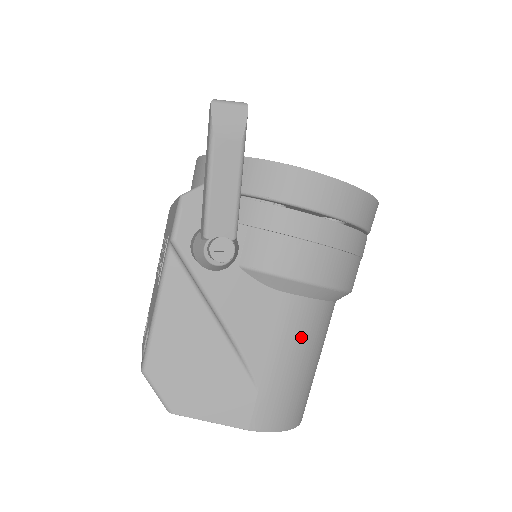
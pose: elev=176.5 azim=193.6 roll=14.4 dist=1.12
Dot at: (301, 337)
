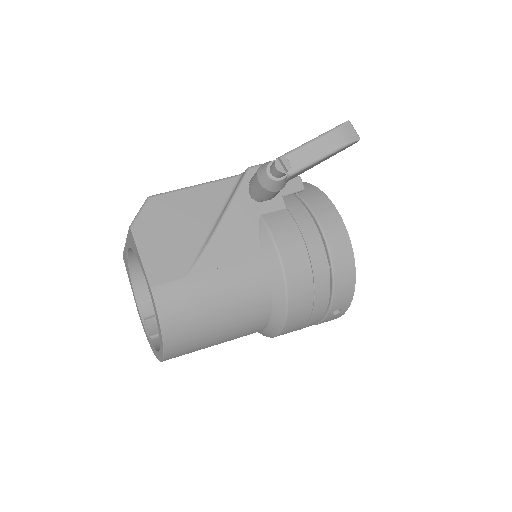
Dot at: (239, 290)
